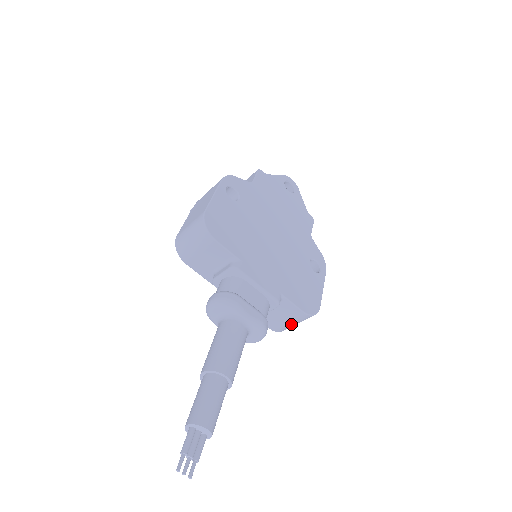
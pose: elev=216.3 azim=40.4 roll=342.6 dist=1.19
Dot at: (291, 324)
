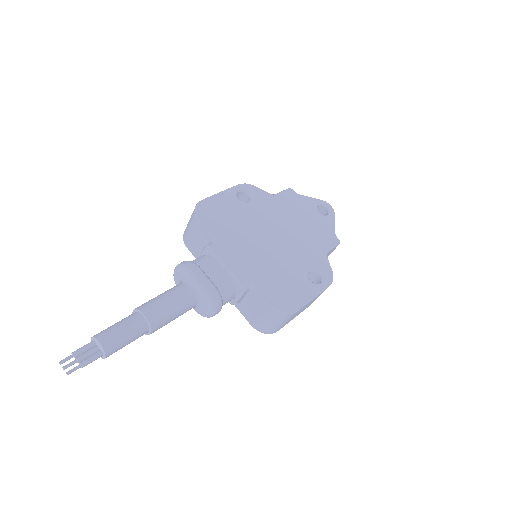
Dot at: (267, 322)
